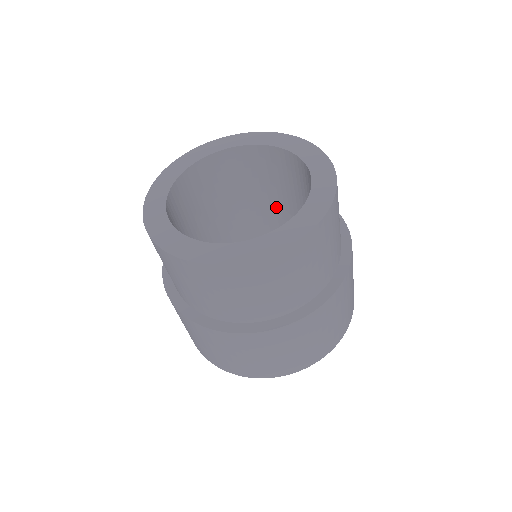
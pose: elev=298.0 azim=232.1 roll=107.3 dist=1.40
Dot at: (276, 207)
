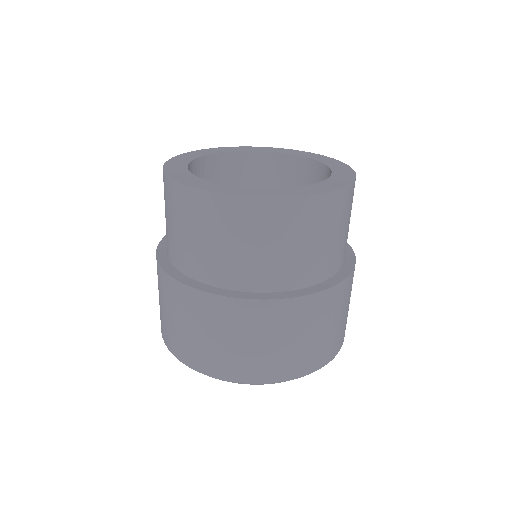
Dot at: occluded
